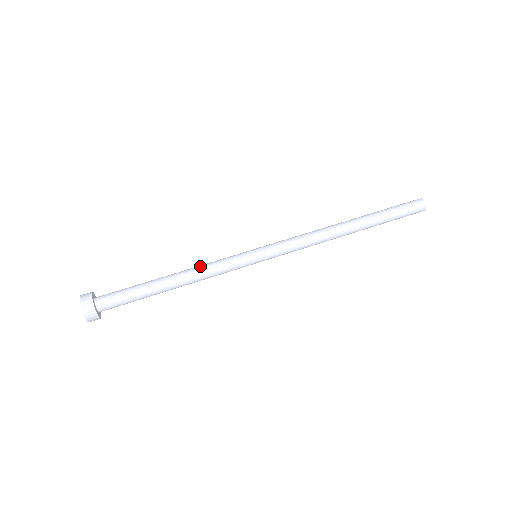
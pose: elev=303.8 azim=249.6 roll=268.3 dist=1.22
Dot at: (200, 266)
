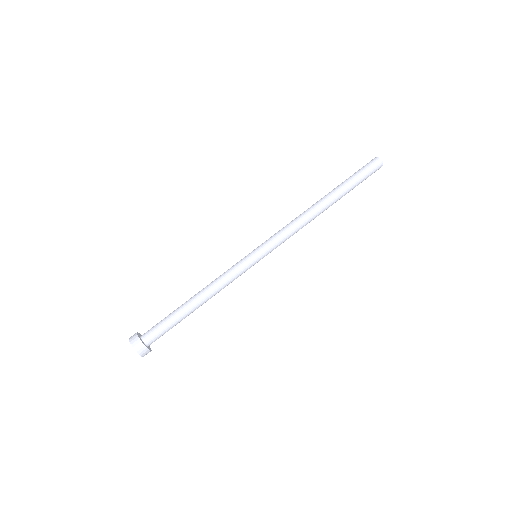
Dot at: (215, 282)
